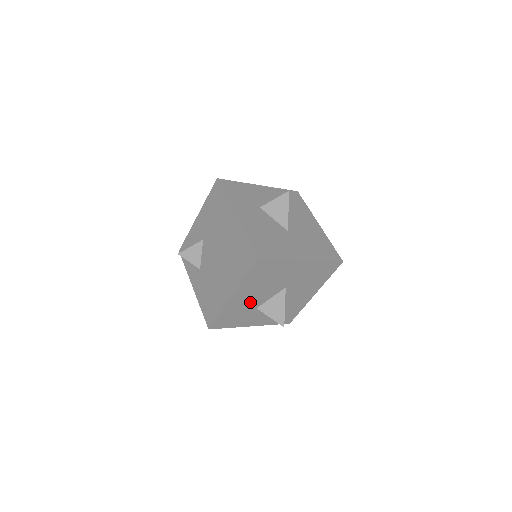
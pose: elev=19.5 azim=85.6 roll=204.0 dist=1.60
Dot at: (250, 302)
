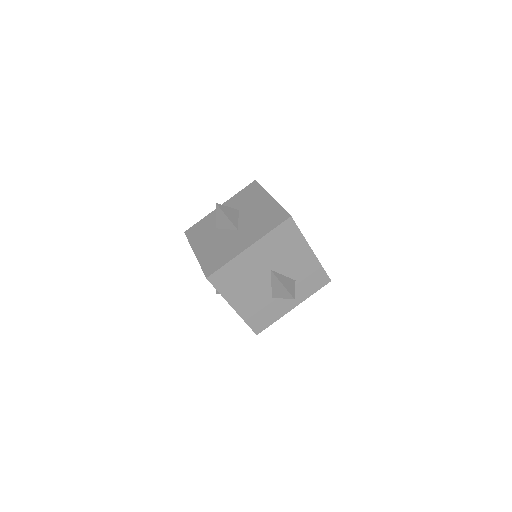
Dot at: (258, 299)
